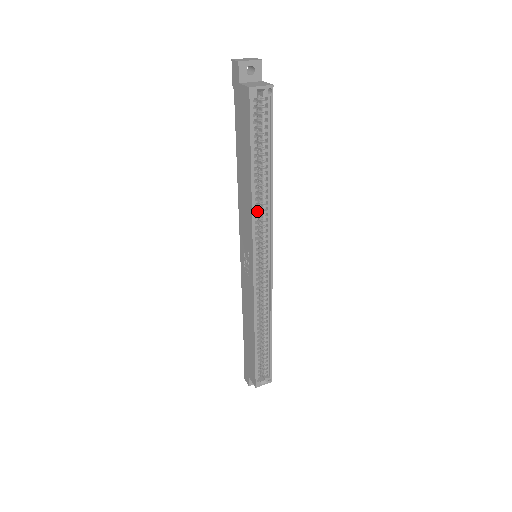
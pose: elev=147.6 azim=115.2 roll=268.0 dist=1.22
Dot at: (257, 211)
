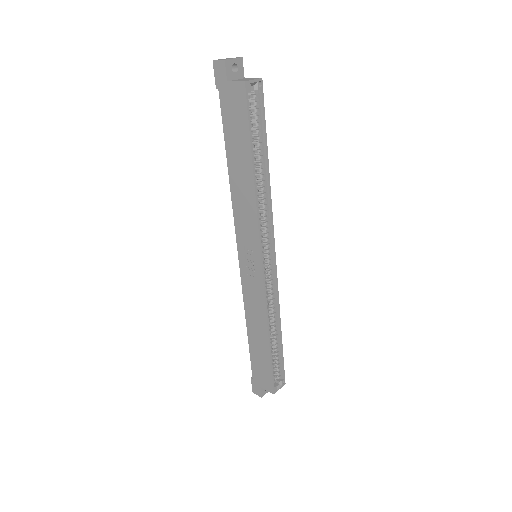
Dot at: (258, 207)
